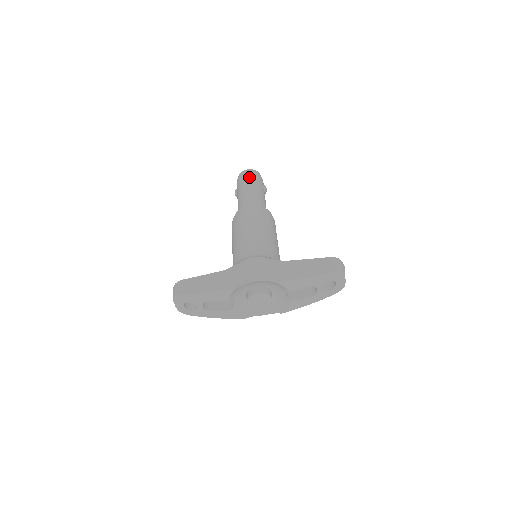
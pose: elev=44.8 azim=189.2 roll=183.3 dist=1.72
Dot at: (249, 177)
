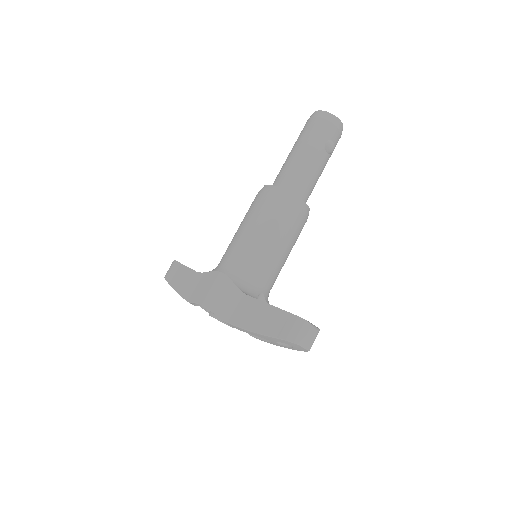
Dot at: (310, 128)
